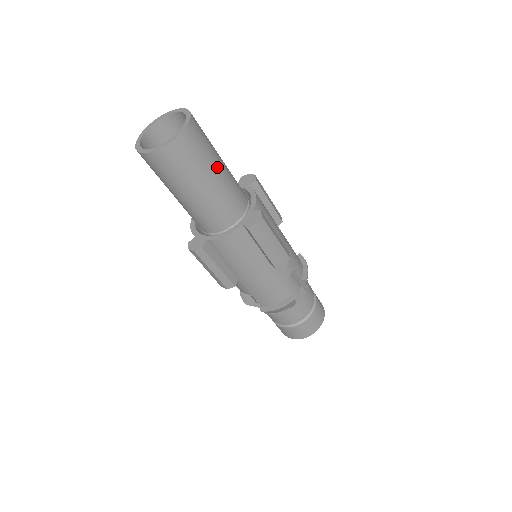
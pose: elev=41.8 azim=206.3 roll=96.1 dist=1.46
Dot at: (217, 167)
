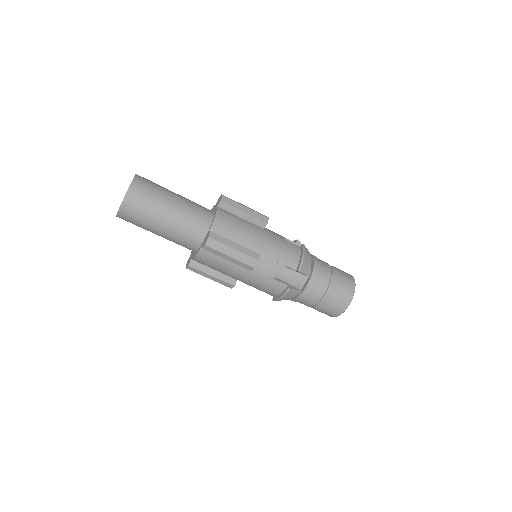
Dot at: (166, 209)
